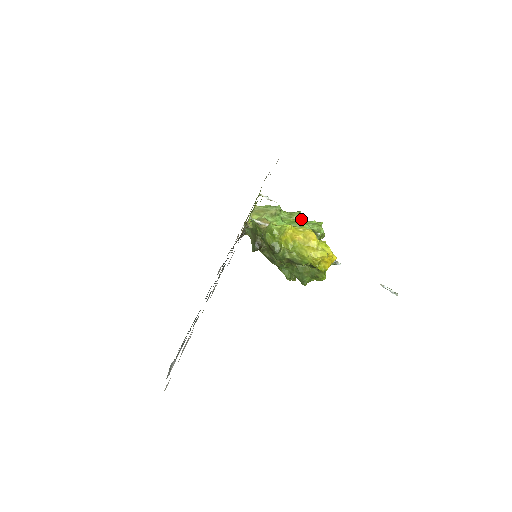
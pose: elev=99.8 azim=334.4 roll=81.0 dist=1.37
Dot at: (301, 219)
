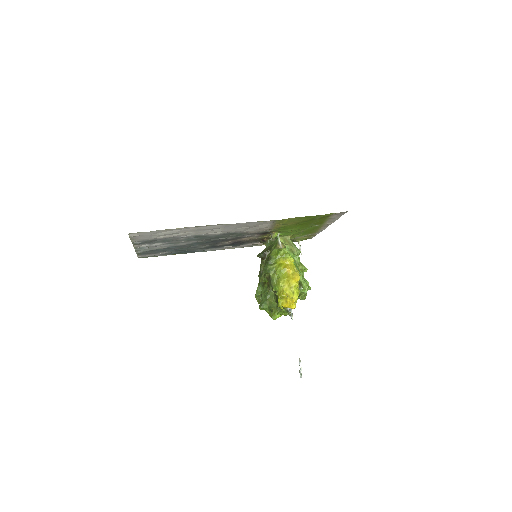
Dot at: (303, 273)
